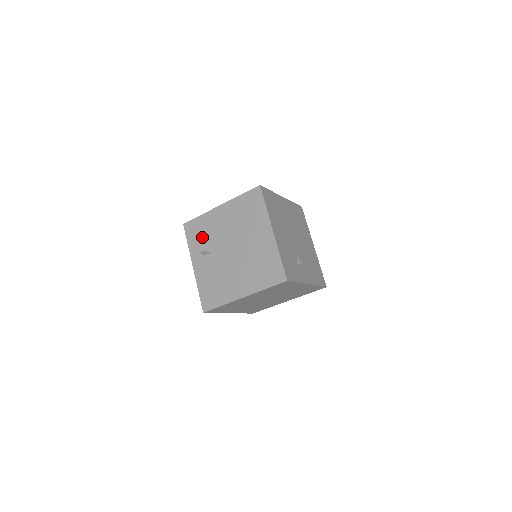
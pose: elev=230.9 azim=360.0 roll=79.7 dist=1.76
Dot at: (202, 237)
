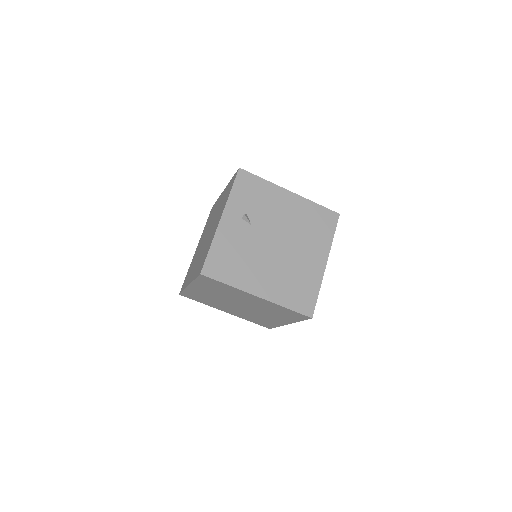
Dot at: (252, 201)
